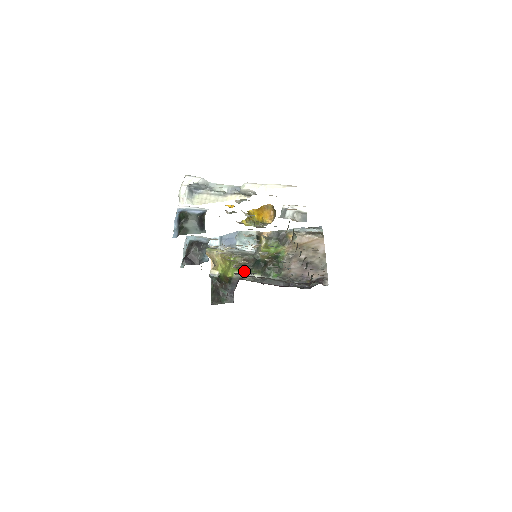
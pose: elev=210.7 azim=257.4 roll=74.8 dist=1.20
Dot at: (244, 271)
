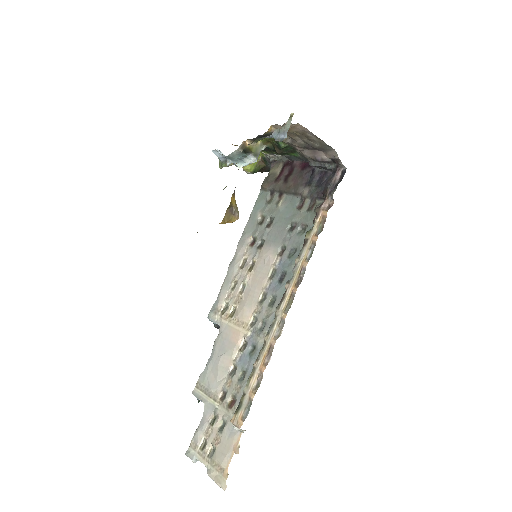
Dot at: (263, 216)
